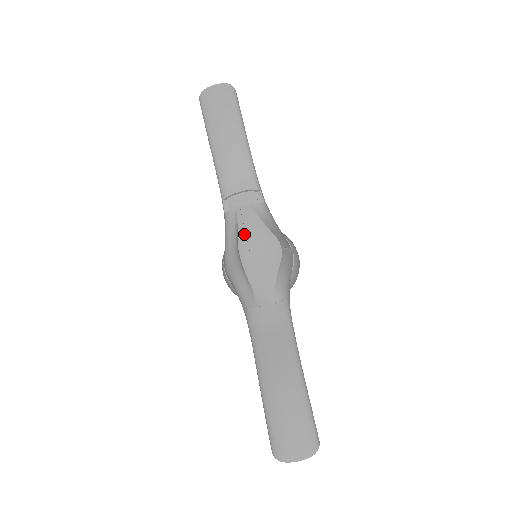
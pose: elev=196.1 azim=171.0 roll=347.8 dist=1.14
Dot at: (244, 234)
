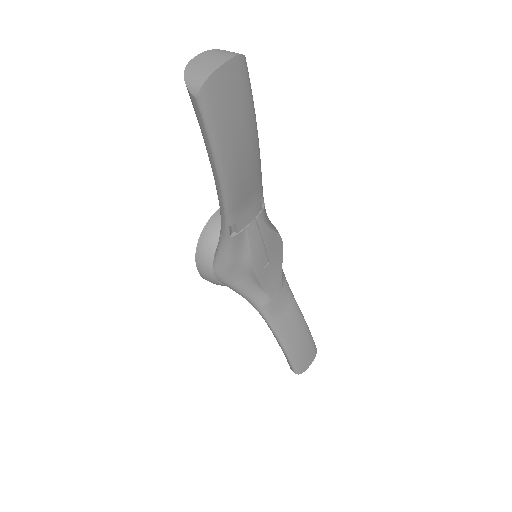
Dot at: (257, 251)
